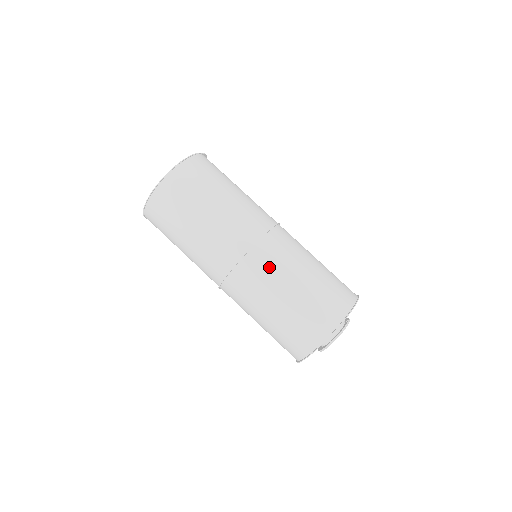
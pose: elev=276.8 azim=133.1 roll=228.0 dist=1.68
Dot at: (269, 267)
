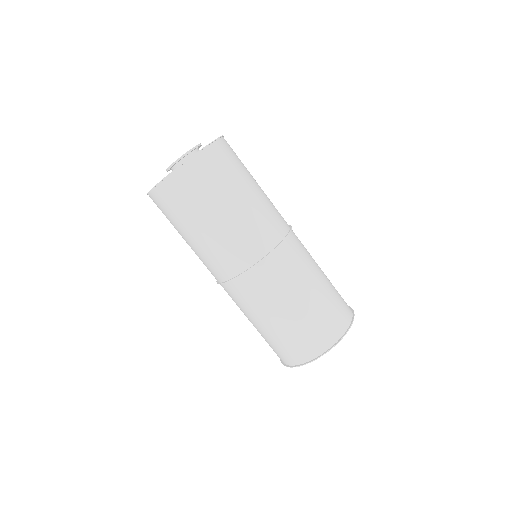
Dot at: (300, 259)
